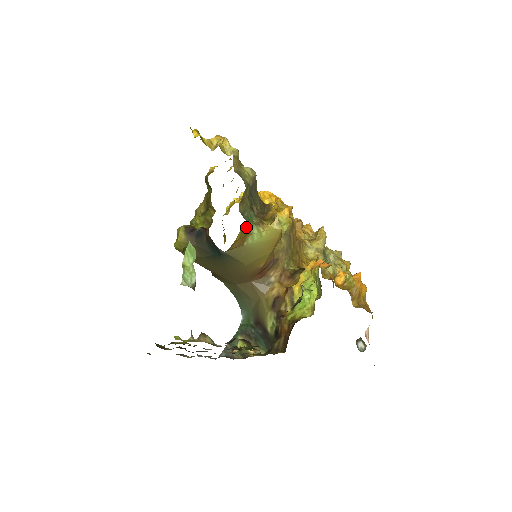
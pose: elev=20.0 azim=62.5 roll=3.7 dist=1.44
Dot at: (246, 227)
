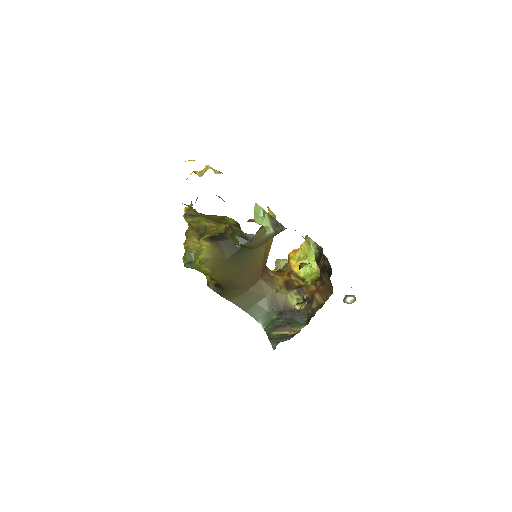
Dot at: occluded
